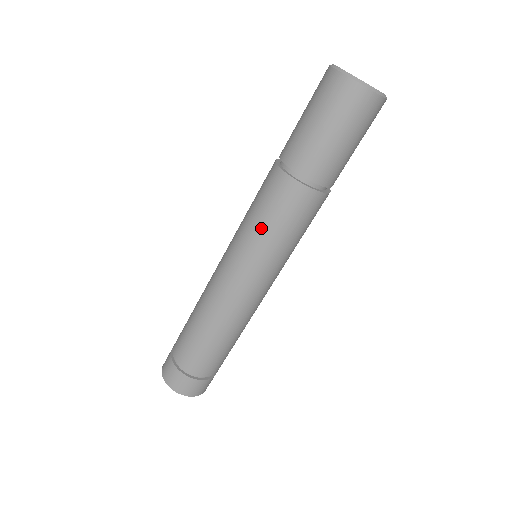
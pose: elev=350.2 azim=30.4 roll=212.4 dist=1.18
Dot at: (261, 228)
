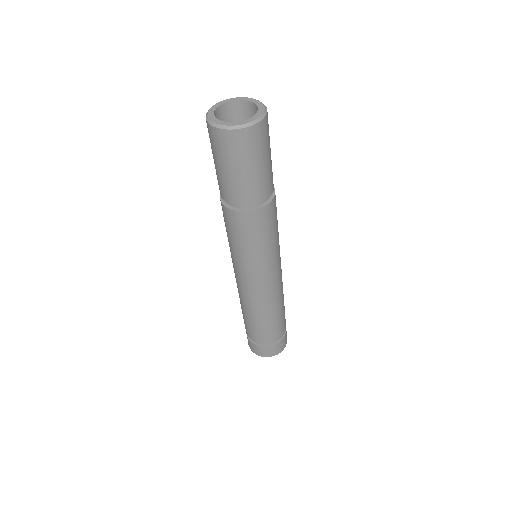
Dot at: (228, 240)
